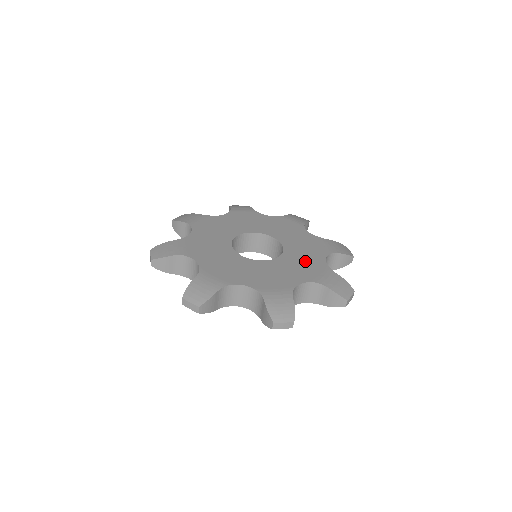
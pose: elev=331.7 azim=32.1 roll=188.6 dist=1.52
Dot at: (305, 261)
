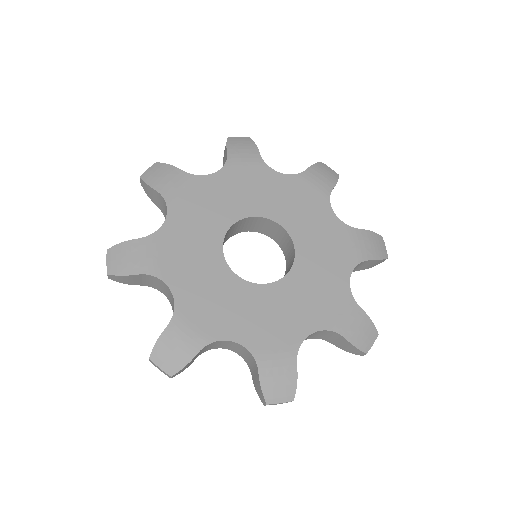
Dot at: (322, 283)
